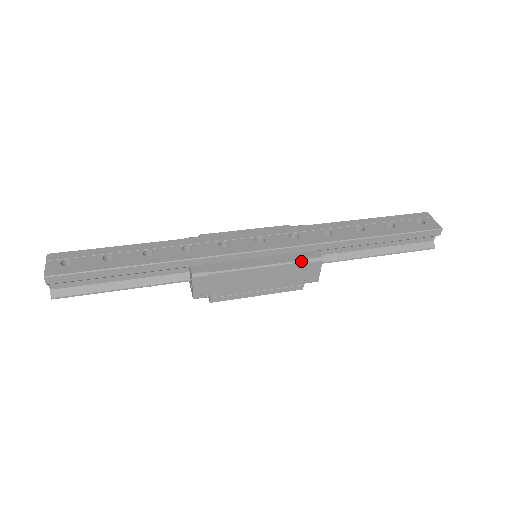
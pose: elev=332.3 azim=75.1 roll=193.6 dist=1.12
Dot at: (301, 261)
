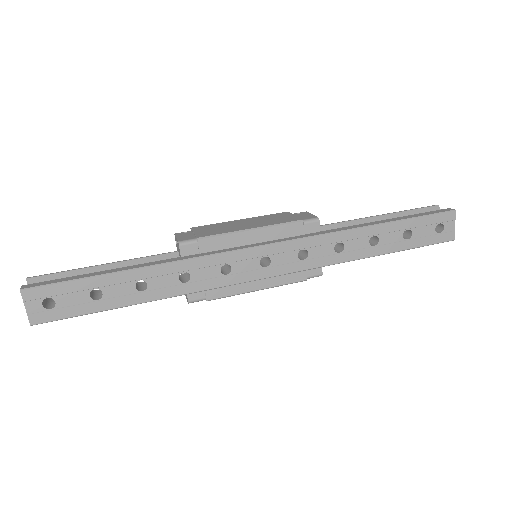
Dot at: (300, 281)
